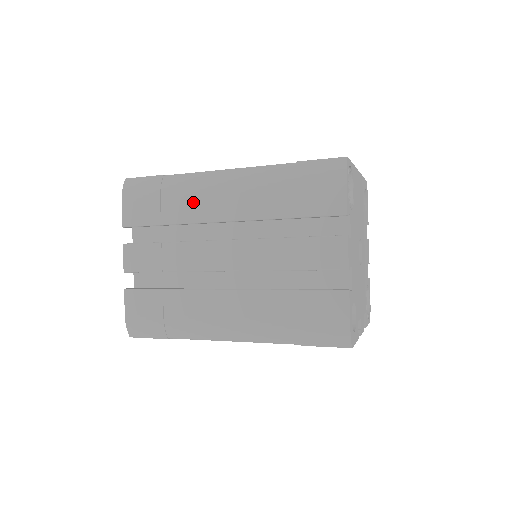
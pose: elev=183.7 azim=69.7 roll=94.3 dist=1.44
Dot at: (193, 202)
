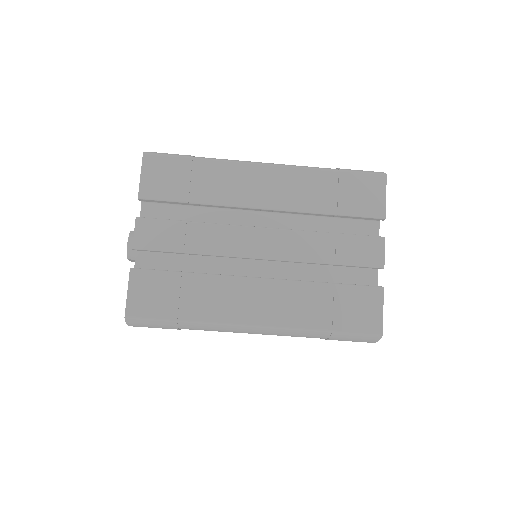
Dot at: occluded
